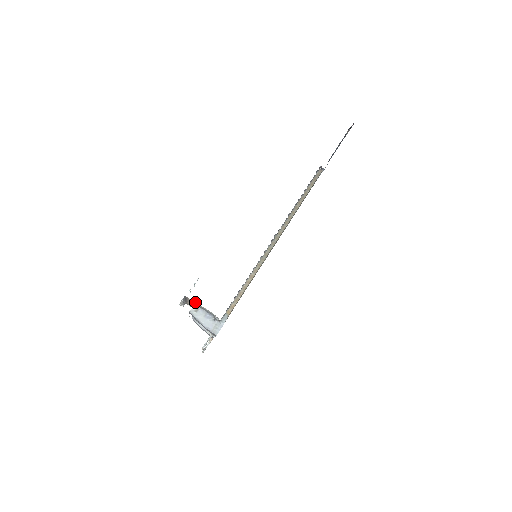
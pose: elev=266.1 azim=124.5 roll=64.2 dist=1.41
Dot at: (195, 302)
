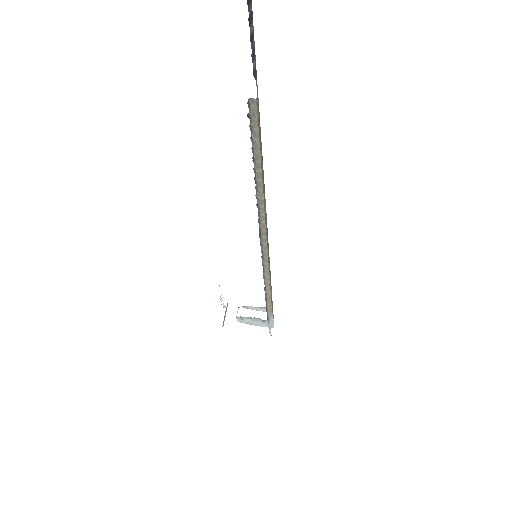
Dot at: occluded
